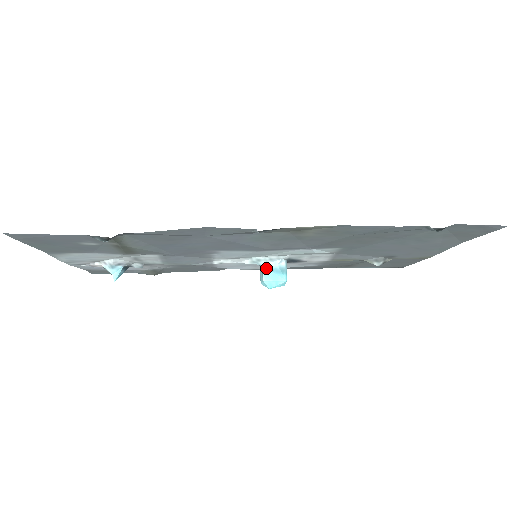
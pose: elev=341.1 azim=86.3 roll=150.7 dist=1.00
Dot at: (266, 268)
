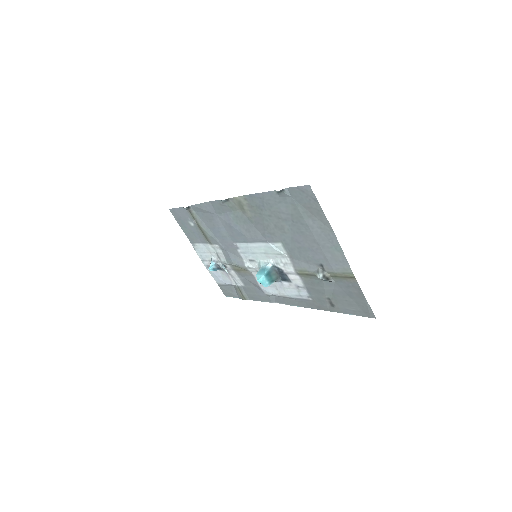
Dot at: (261, 268)
